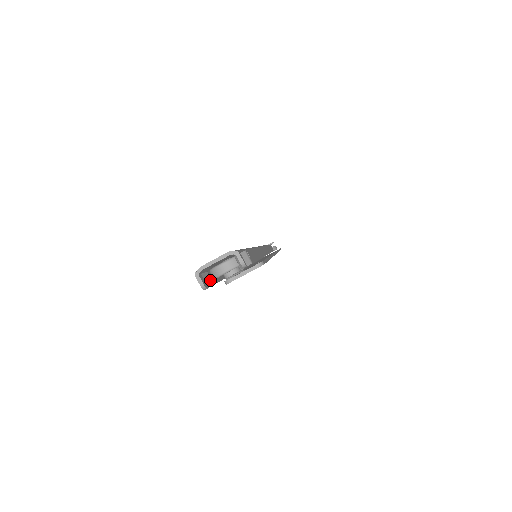
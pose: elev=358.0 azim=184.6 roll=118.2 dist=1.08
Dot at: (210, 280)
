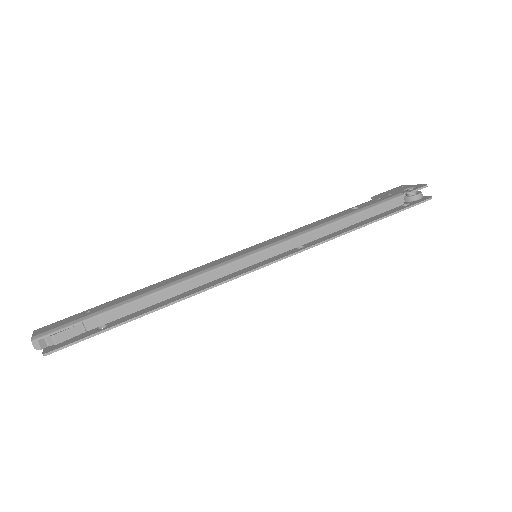
Dot at: occluded
